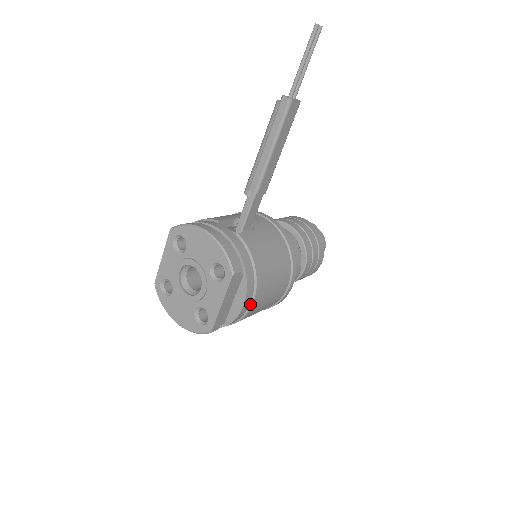
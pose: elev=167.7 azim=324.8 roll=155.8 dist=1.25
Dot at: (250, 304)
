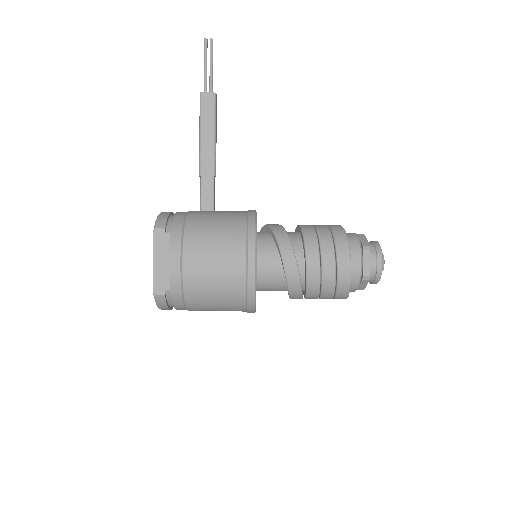
Dot at: (181, 263)
